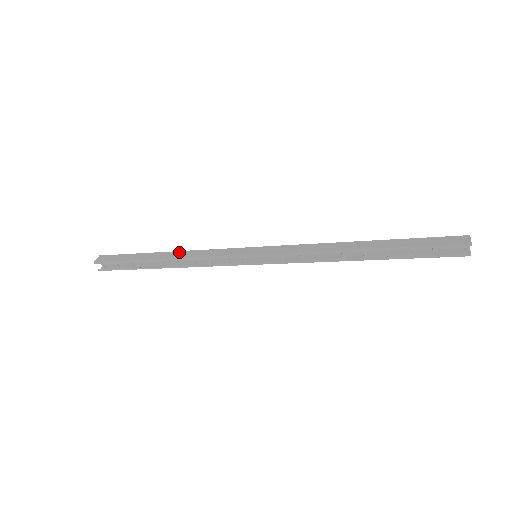
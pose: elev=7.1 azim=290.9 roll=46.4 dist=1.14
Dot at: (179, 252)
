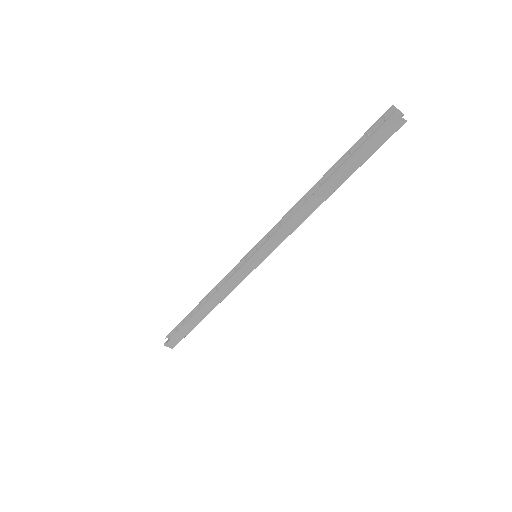
Dot at: occluded
